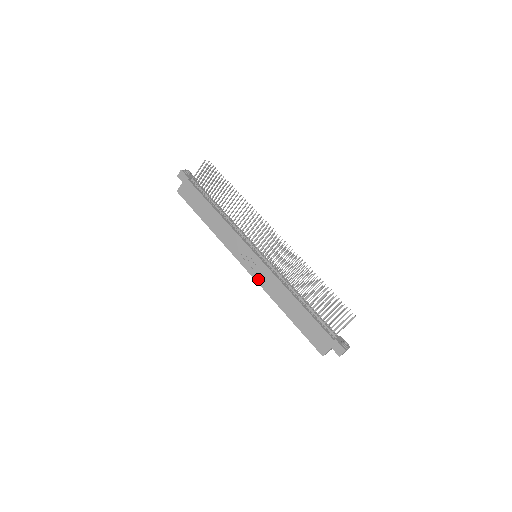
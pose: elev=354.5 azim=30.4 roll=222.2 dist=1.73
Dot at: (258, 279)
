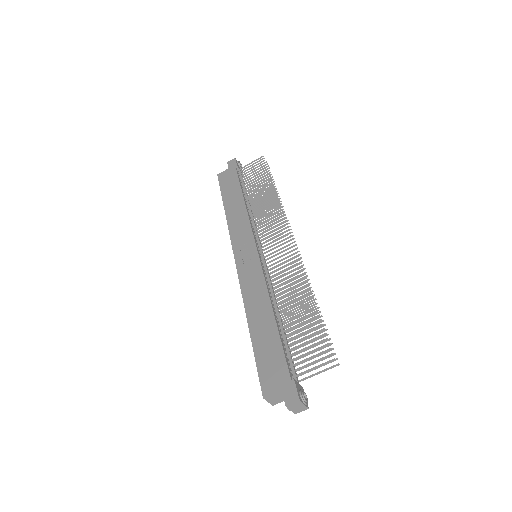
Dot at: (242, 276)
